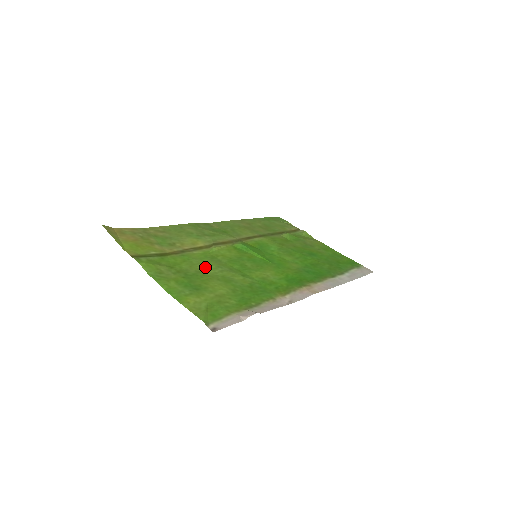
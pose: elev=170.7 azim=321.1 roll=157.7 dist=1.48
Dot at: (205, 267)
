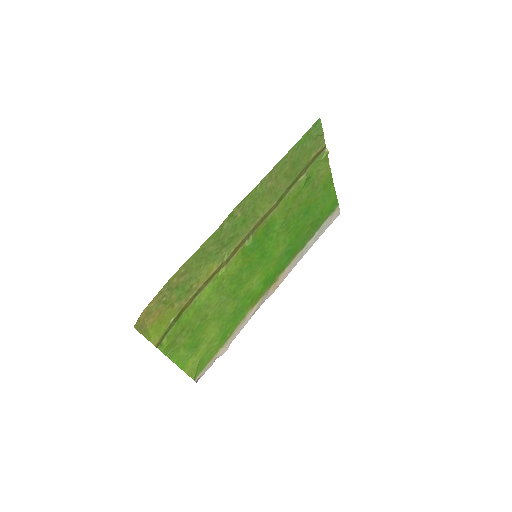
Dot at: (209, 309)
